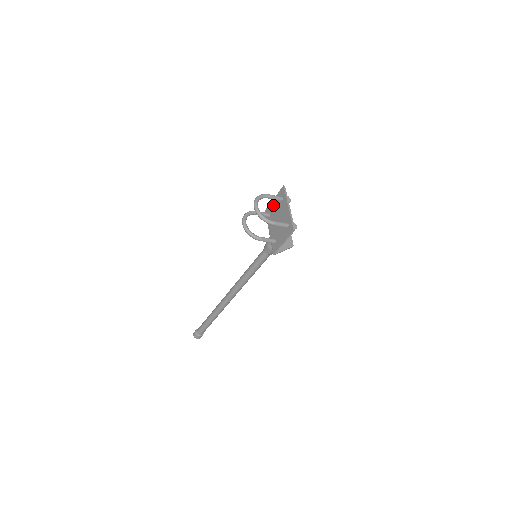
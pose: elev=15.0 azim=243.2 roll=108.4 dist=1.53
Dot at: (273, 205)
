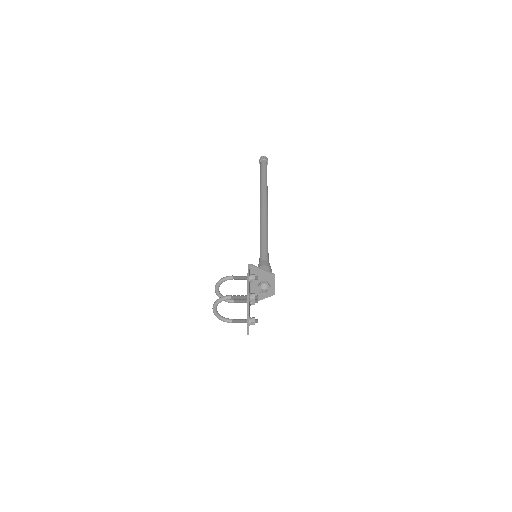
Dot at: occluded
